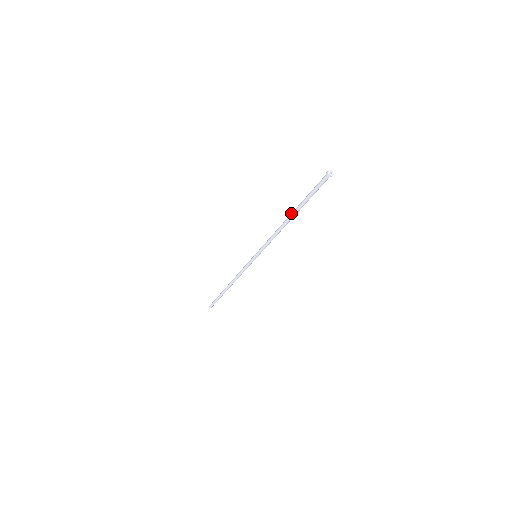
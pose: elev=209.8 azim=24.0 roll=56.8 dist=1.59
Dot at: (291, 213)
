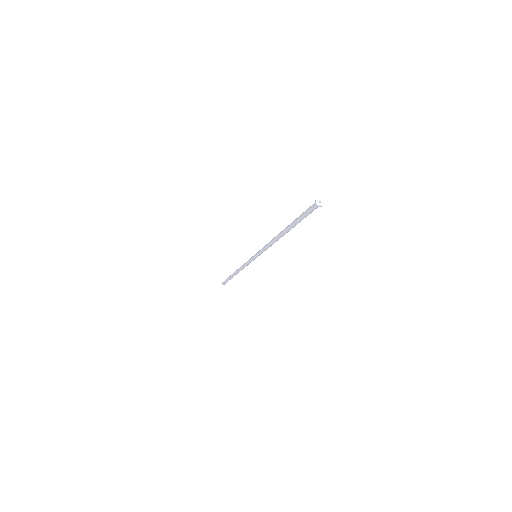
Dot at: (283, 232)
